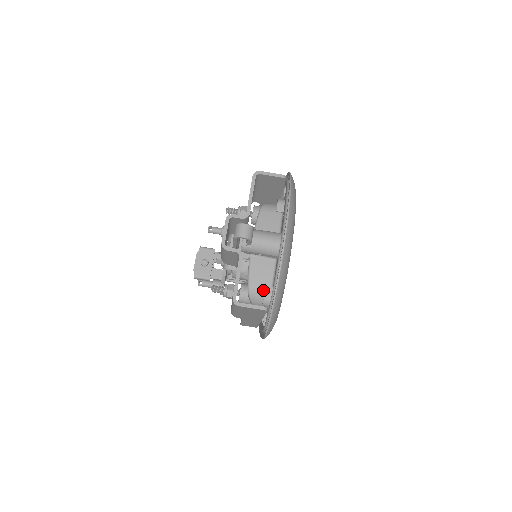
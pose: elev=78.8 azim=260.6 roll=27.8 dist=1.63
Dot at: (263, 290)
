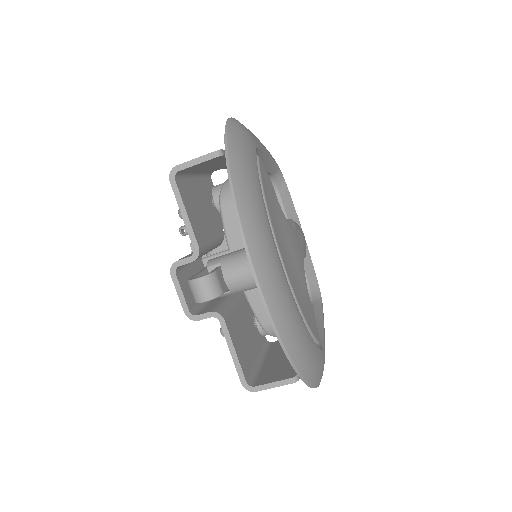
Dot at: occluded
